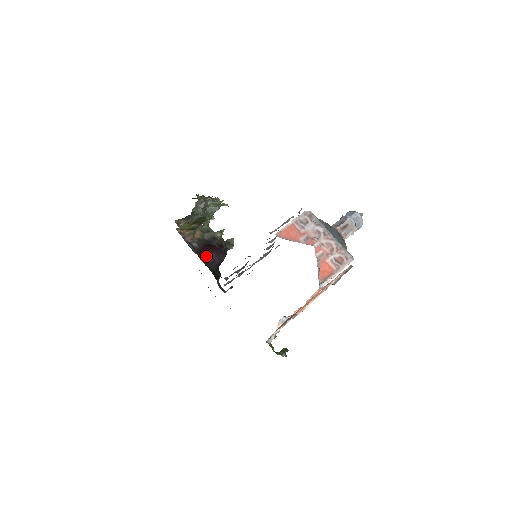
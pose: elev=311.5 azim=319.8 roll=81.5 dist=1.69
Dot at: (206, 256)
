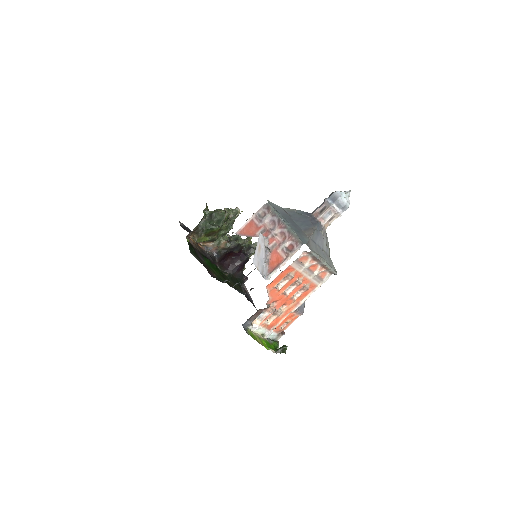
Dot at: (224, 263)
